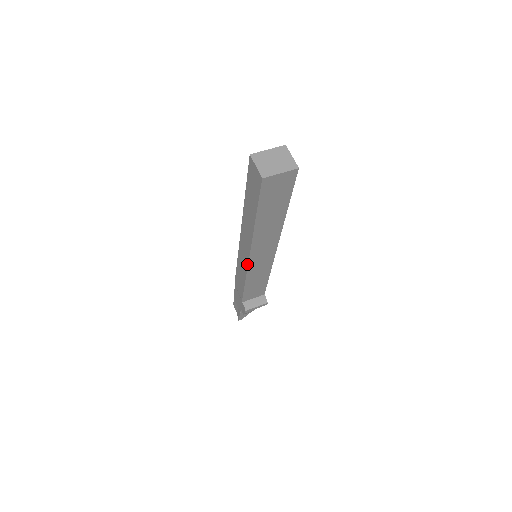
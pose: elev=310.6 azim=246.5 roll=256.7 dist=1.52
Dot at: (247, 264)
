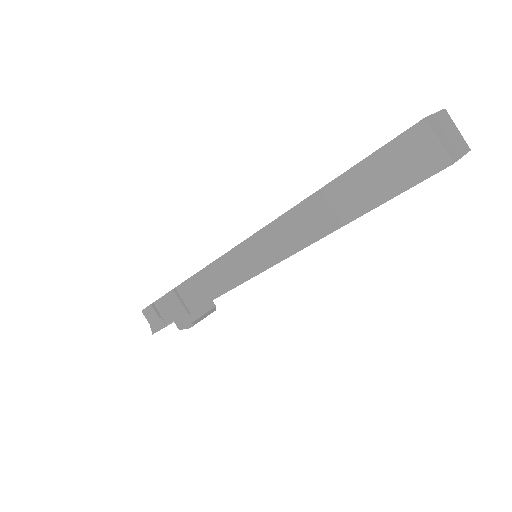
Dot at: (259, 272)
